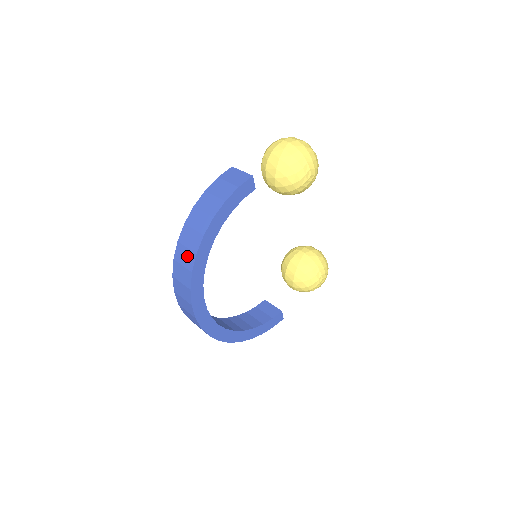
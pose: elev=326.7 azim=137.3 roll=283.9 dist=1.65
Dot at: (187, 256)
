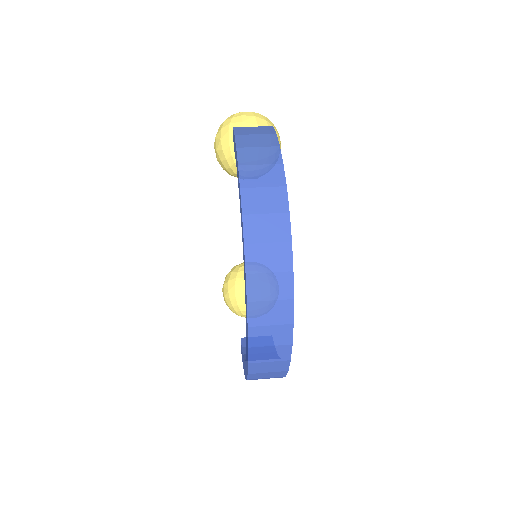
Dot at: (272, 224)
